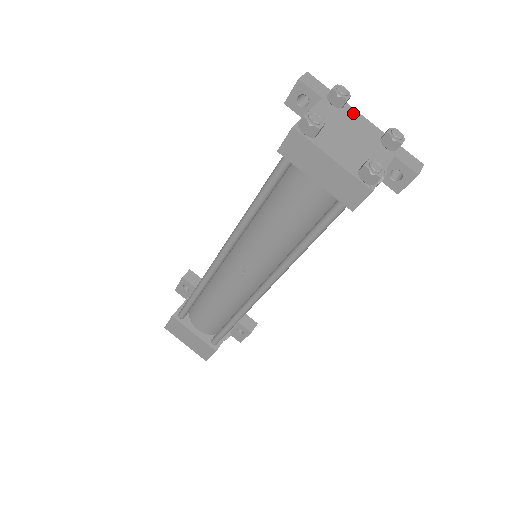
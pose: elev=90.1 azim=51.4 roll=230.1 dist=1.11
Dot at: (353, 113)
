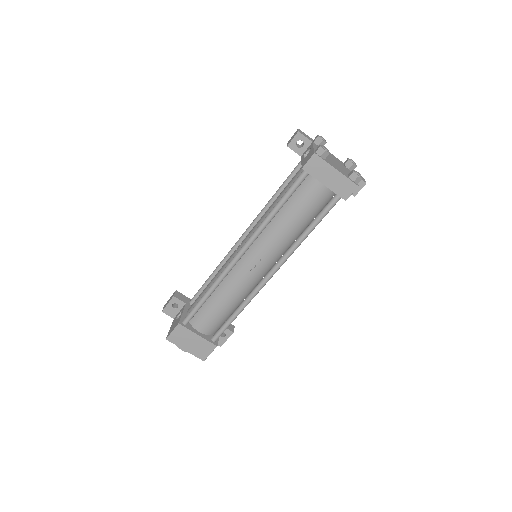
Dot at: occluded
